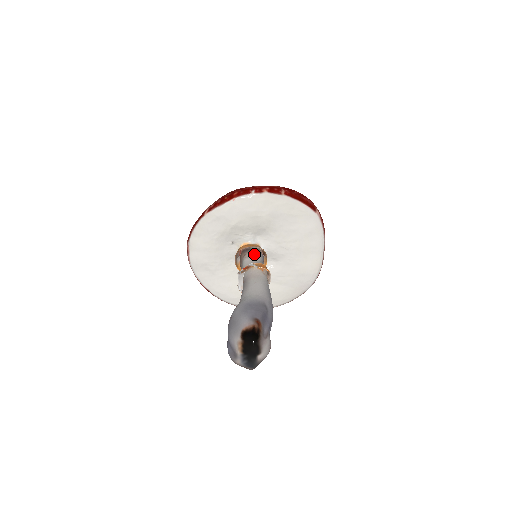
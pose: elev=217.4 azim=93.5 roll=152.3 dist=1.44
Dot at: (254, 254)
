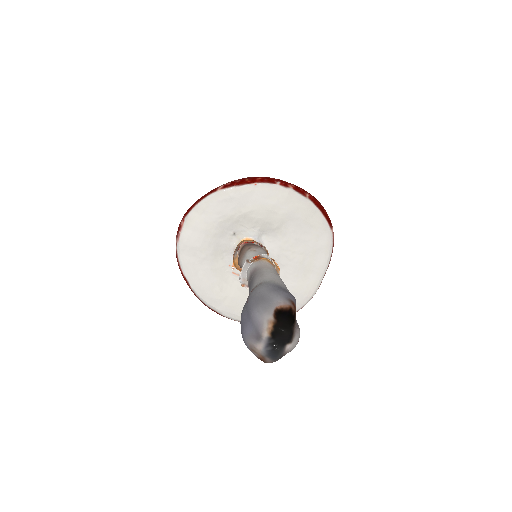
Dot at: (261, 250)
